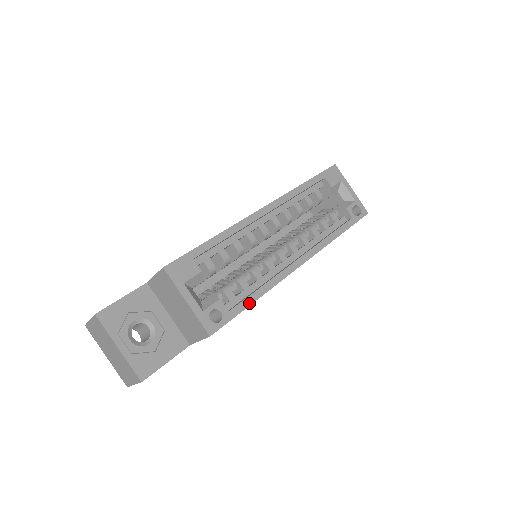
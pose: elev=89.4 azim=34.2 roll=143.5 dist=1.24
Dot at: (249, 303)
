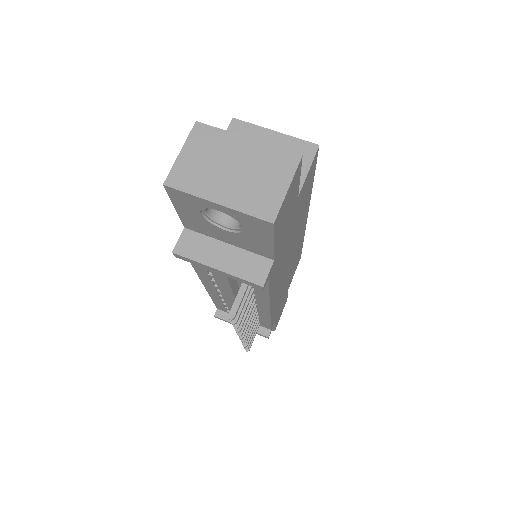
Dot at: occluded
